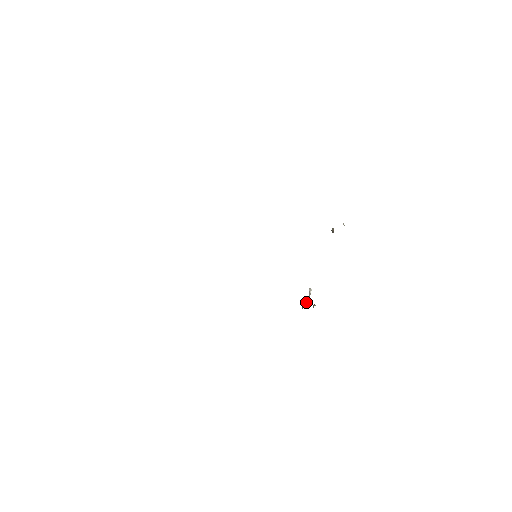
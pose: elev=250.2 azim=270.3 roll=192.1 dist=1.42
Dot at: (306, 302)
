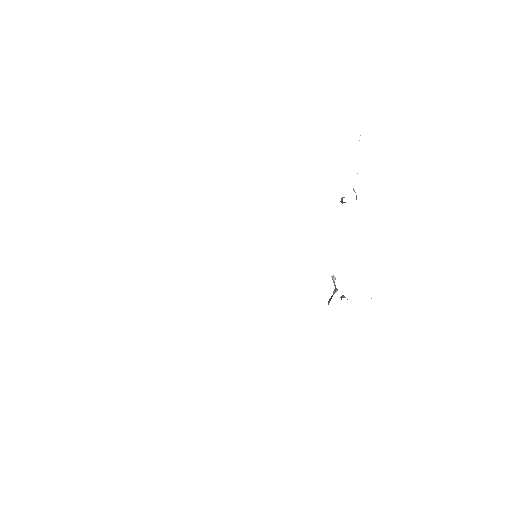
Dot at: (331, 296)
